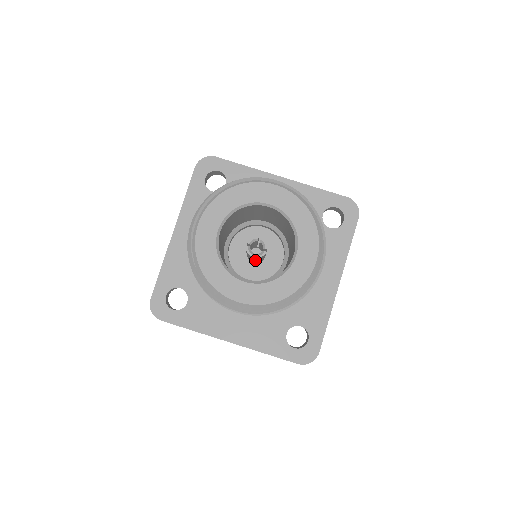
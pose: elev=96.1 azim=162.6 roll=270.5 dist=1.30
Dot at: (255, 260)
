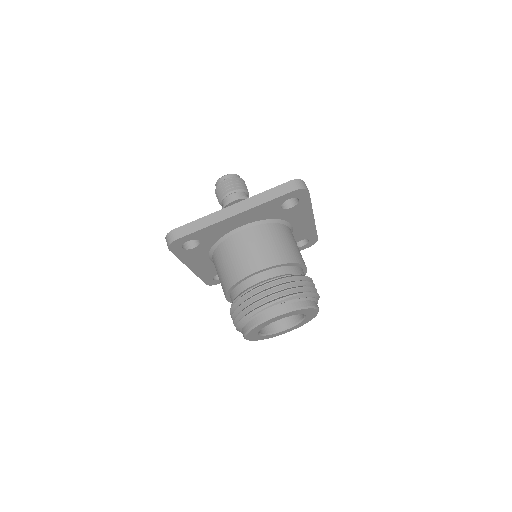
Dot at: occluded
